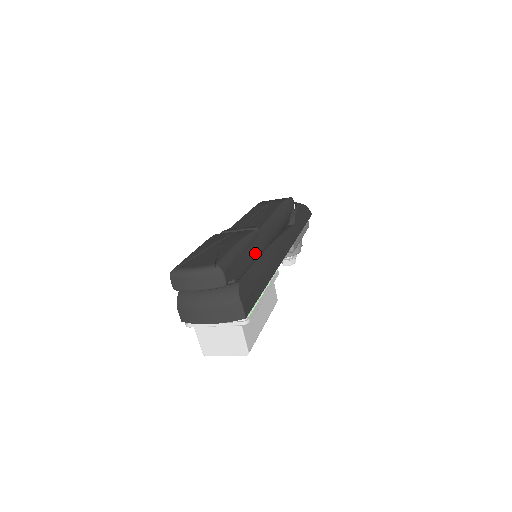
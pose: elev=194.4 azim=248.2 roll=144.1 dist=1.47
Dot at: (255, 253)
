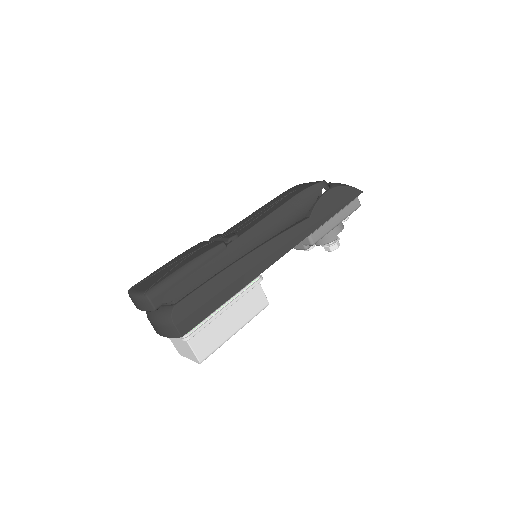
Dot at: (220, 266)
